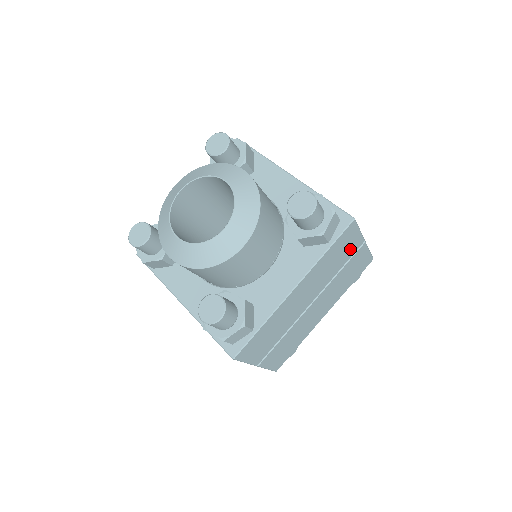
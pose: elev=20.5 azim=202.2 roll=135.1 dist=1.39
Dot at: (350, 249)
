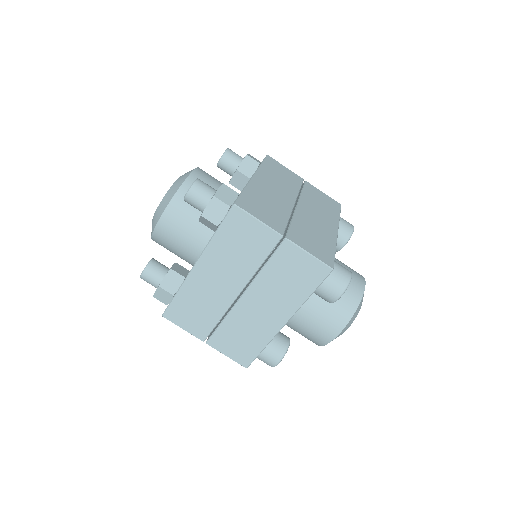
Dot at: (292, 177)
